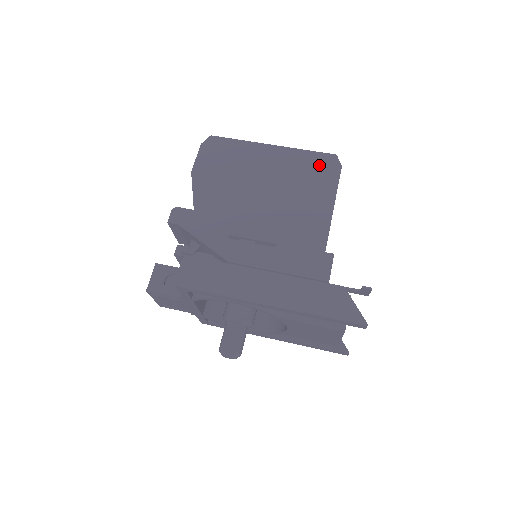
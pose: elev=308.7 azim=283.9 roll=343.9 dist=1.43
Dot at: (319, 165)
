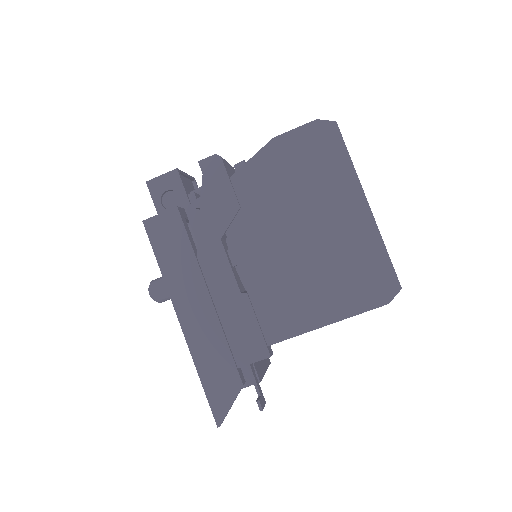
Dot at: (374, 277)
